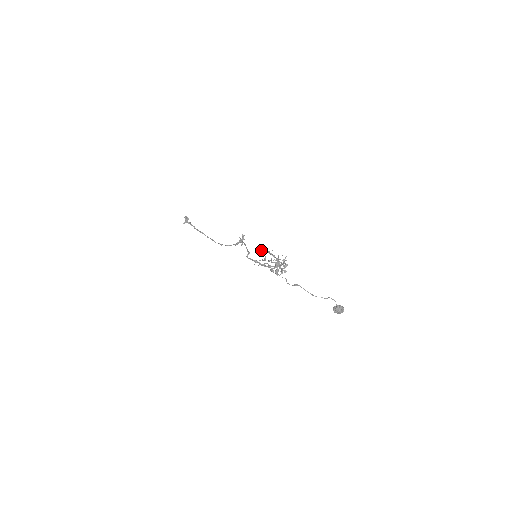
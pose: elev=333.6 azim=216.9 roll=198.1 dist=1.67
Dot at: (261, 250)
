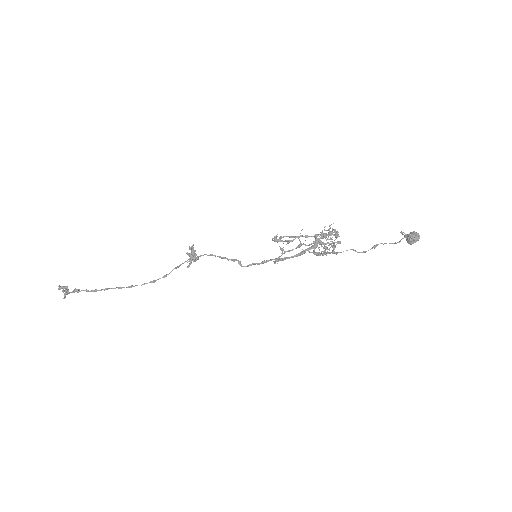
Dot at: occluded
